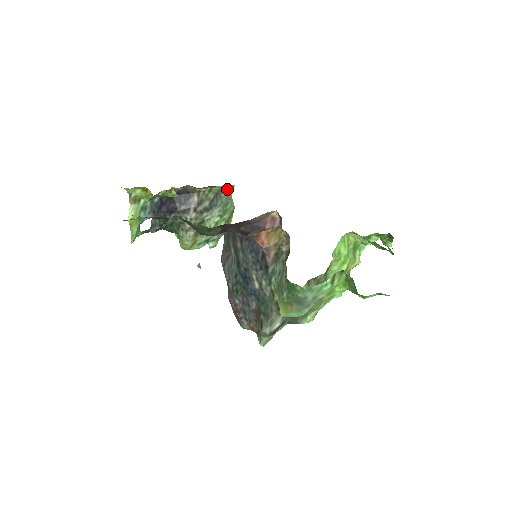
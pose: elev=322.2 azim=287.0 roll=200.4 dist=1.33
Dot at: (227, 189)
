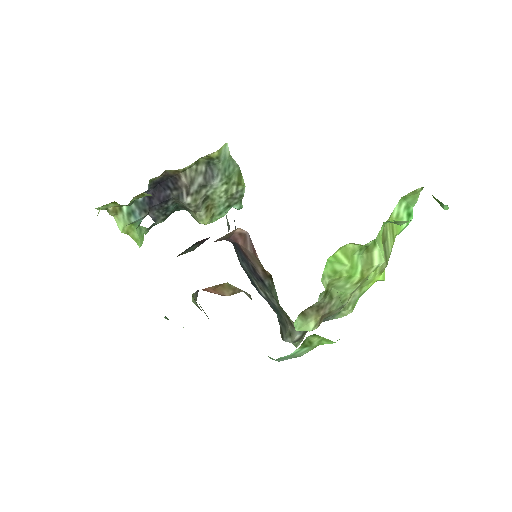
Dot at: (217, 154)
